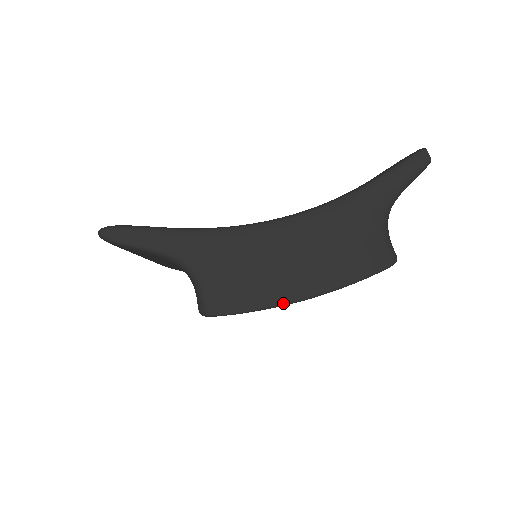
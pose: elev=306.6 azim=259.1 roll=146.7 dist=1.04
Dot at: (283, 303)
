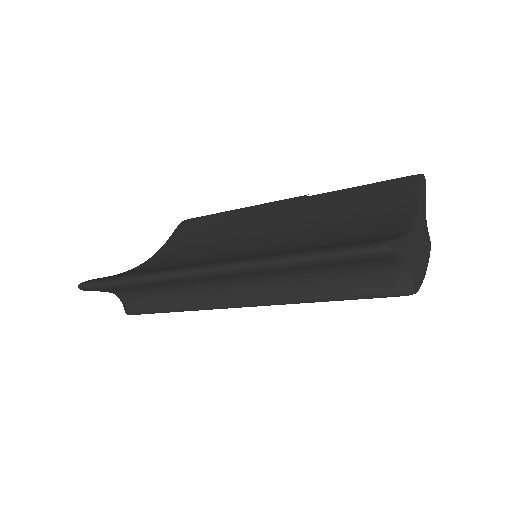
Dot at: occluded
